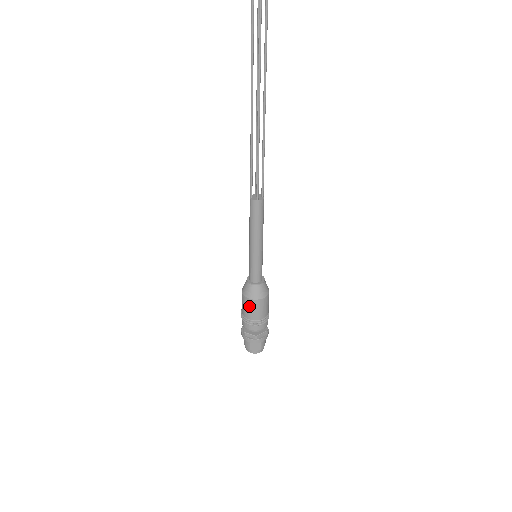
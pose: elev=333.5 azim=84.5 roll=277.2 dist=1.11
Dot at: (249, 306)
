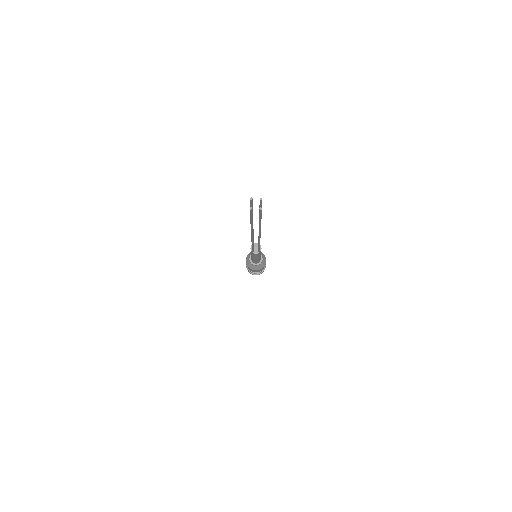
Dot at: occluded
